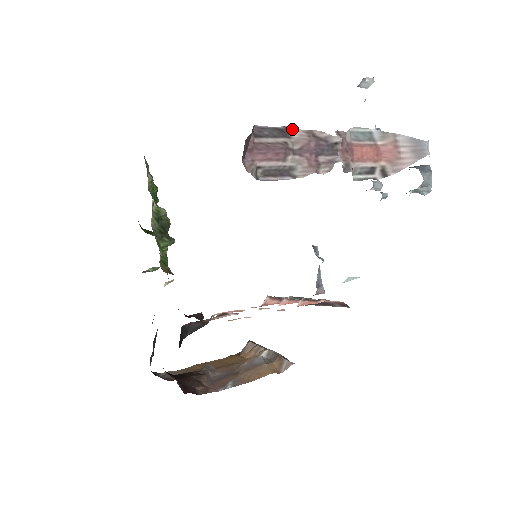
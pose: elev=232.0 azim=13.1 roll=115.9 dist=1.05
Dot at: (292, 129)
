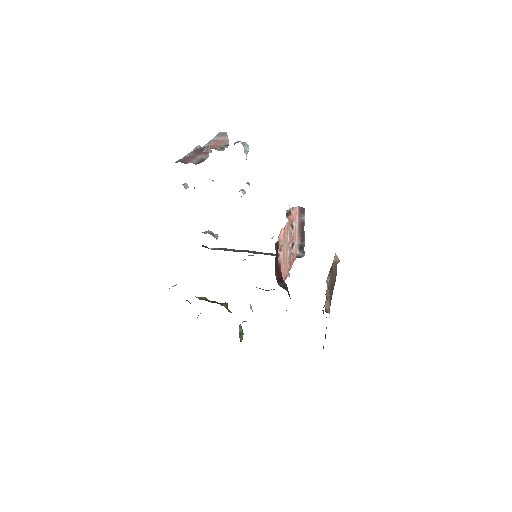
Dot at: (184, 157)
